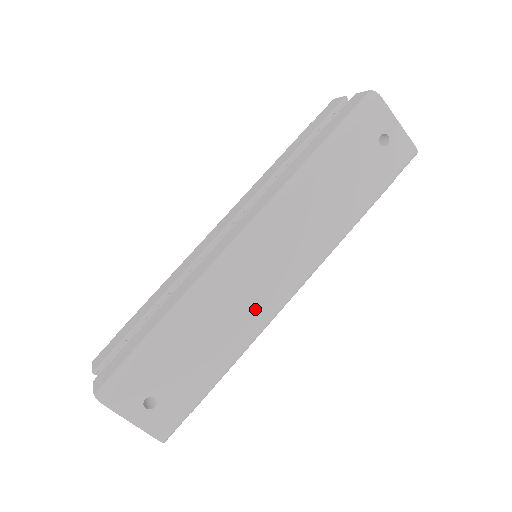
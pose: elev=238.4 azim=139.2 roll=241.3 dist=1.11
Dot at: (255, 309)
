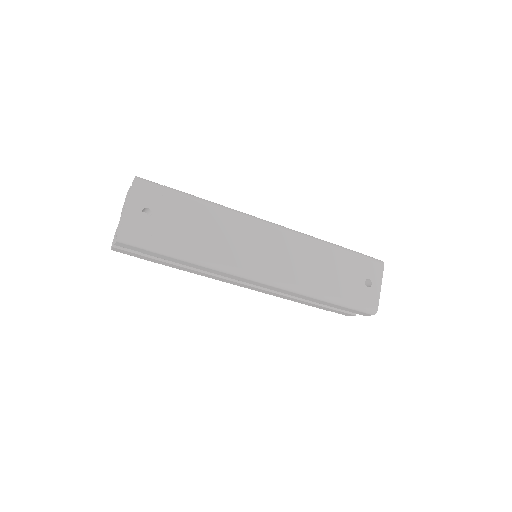
Dot at: (238, 255)
